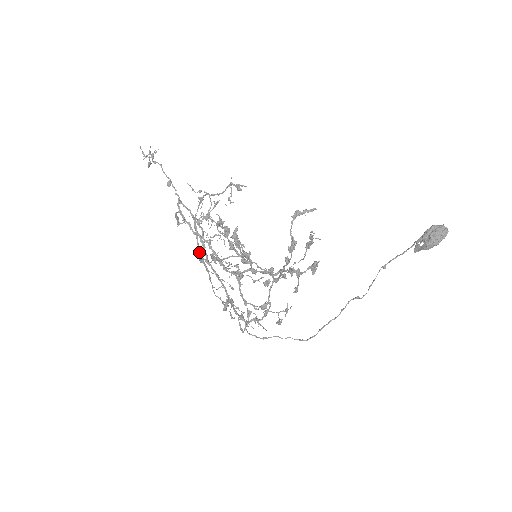
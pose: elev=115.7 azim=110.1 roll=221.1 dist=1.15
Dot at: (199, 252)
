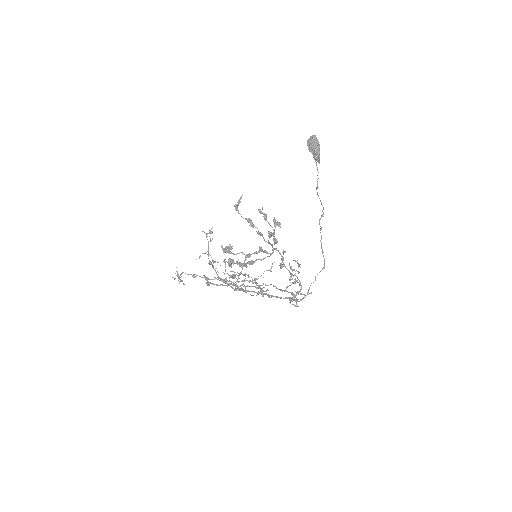
Dot at: (232, 288)
